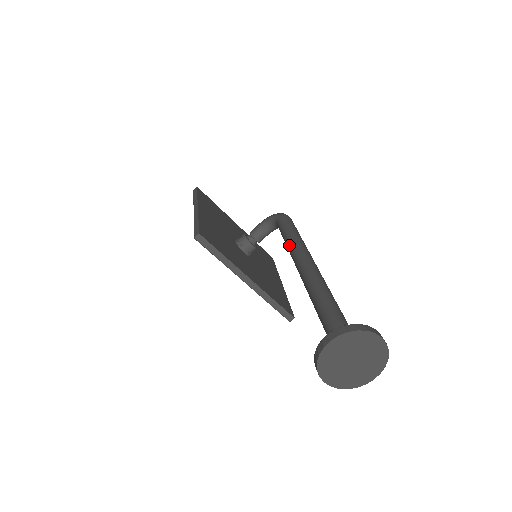
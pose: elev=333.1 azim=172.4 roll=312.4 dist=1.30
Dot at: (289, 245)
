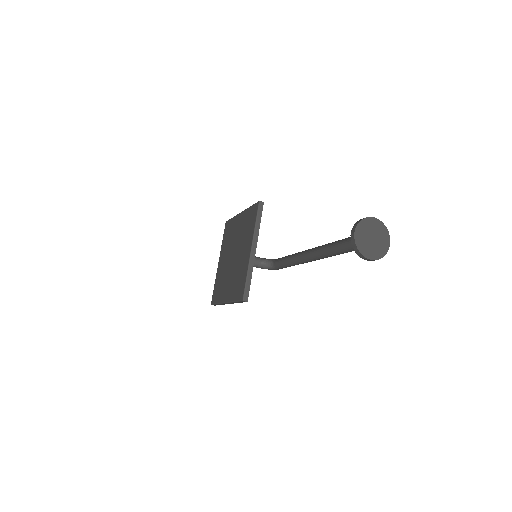
Dot at: occluded
